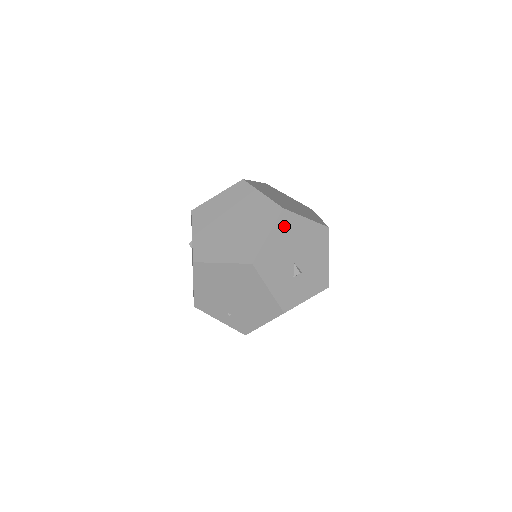
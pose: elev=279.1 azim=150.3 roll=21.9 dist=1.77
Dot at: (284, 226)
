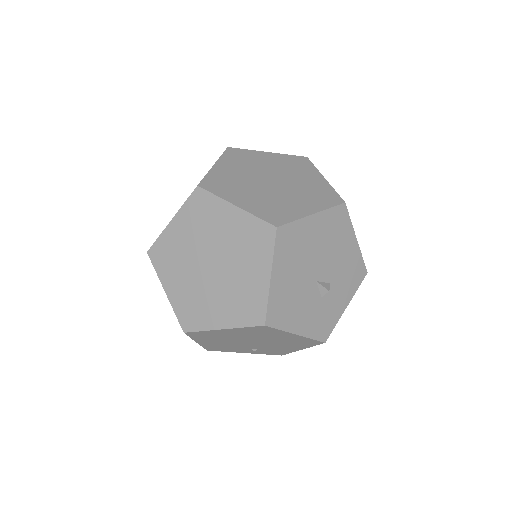
Dot at: (287, 249)
